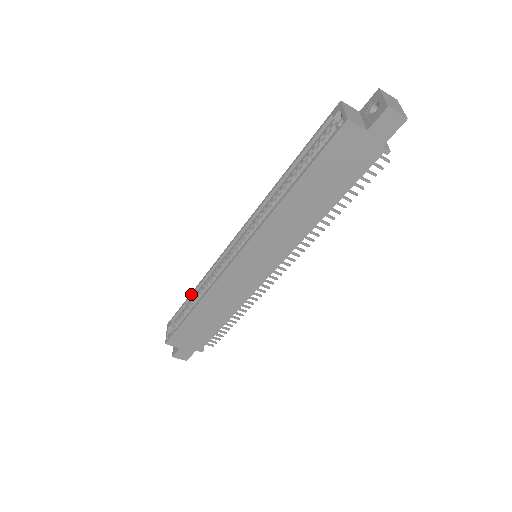
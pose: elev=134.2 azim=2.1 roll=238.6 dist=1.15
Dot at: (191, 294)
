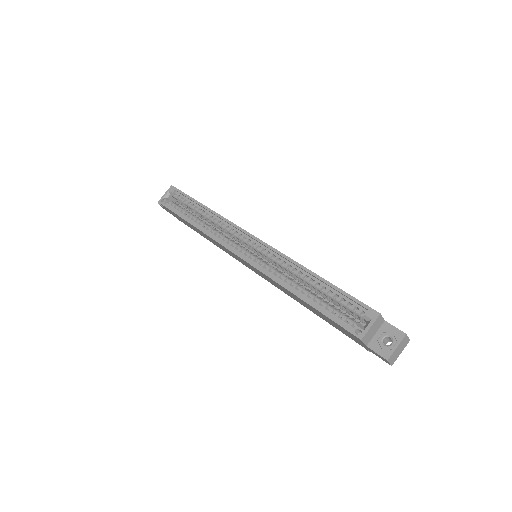
Dot at: (200, 205)
